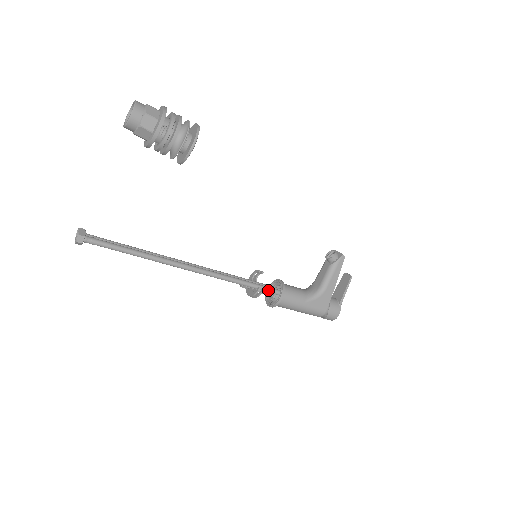
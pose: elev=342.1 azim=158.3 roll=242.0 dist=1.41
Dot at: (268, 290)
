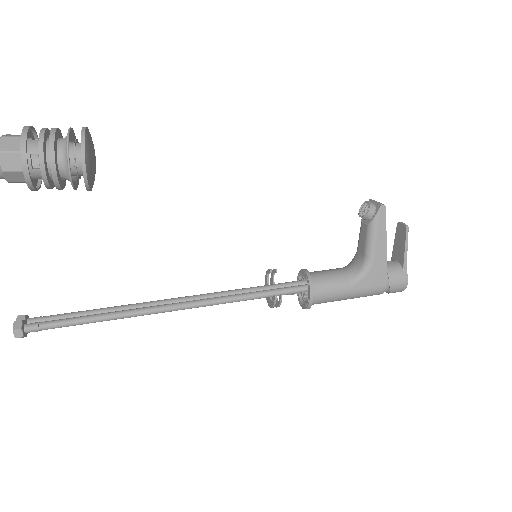
Dot at: (291, 292)
